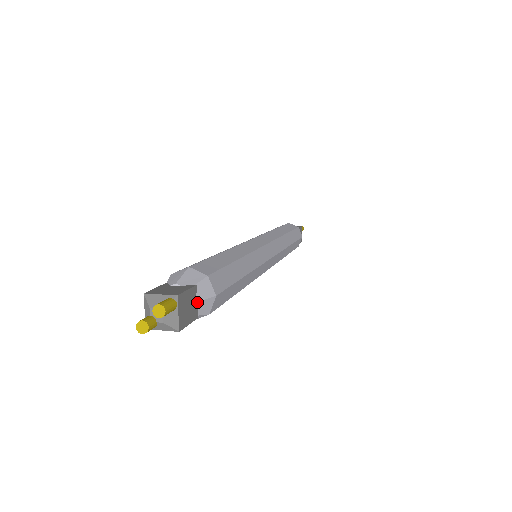
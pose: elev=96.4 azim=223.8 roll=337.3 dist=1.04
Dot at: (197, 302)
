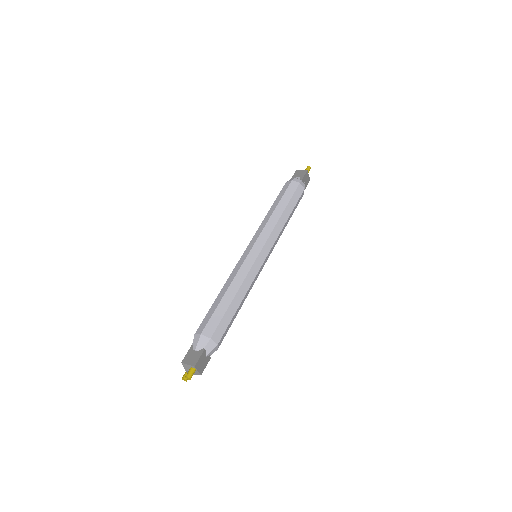
Dot at: (208, 355)
